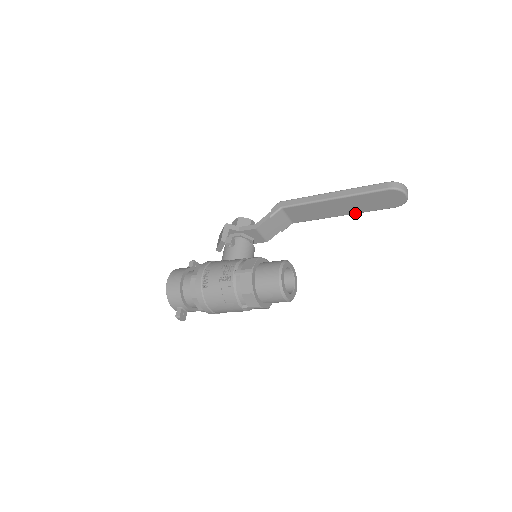
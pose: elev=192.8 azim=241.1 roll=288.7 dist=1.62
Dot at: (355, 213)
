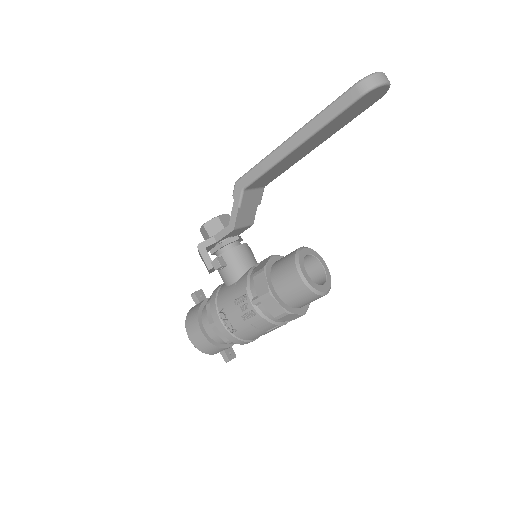
Dot at: occluded
